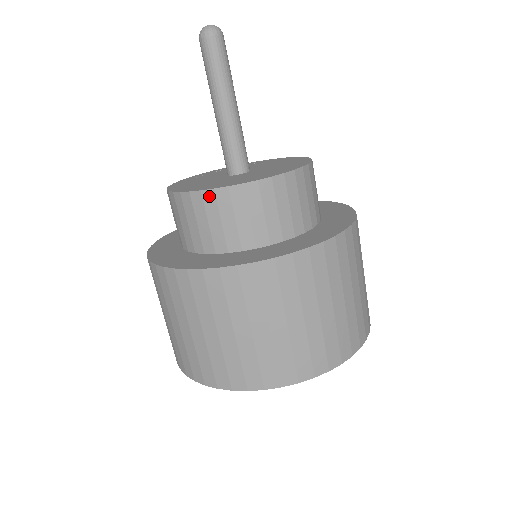
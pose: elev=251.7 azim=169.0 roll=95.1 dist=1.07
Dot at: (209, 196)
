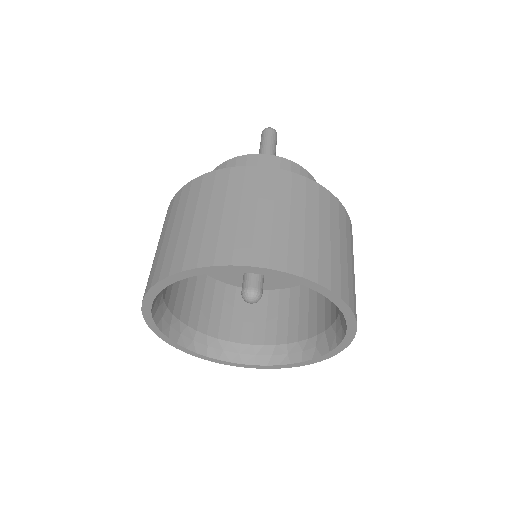
Dot at: occluded
